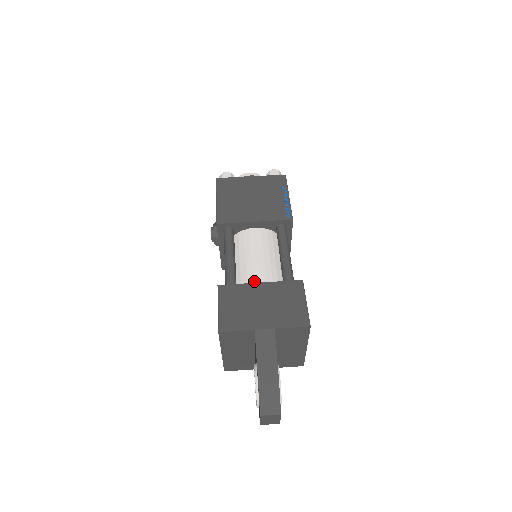
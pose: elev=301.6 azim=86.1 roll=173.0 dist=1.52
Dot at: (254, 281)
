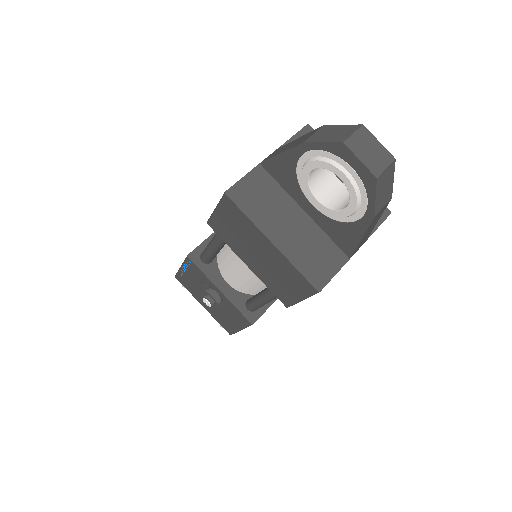
Dot at: occluded
